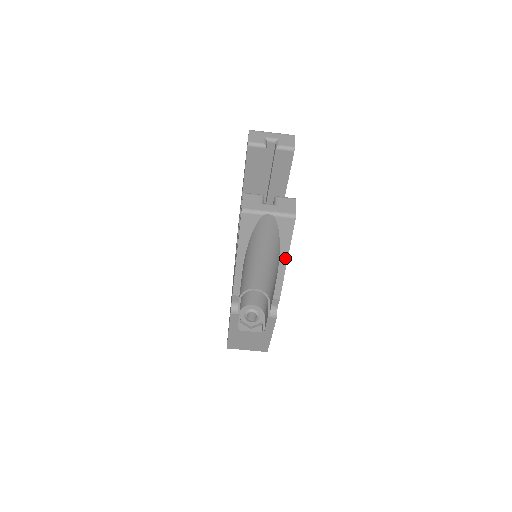
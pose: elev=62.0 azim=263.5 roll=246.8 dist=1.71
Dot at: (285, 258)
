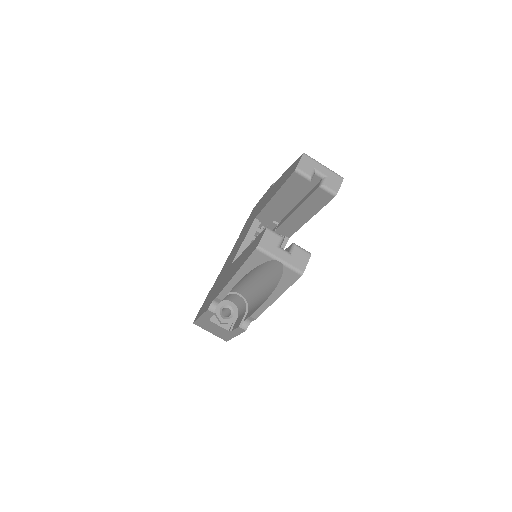
Dot at: (276, 296)
